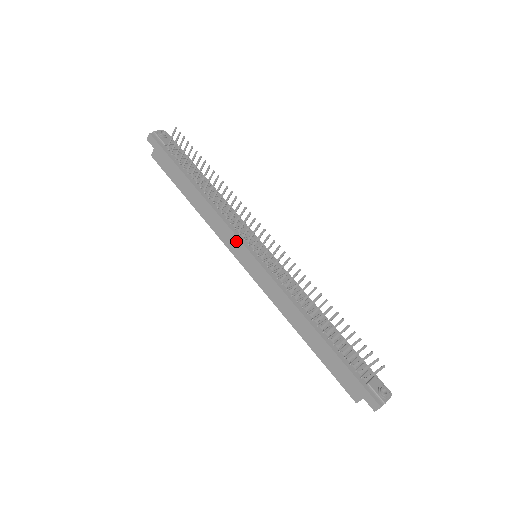
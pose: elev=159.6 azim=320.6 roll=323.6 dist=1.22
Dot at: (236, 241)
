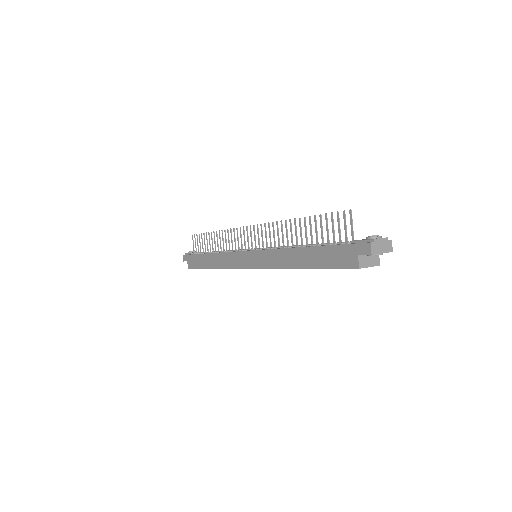
Dot at: (237, 255)
